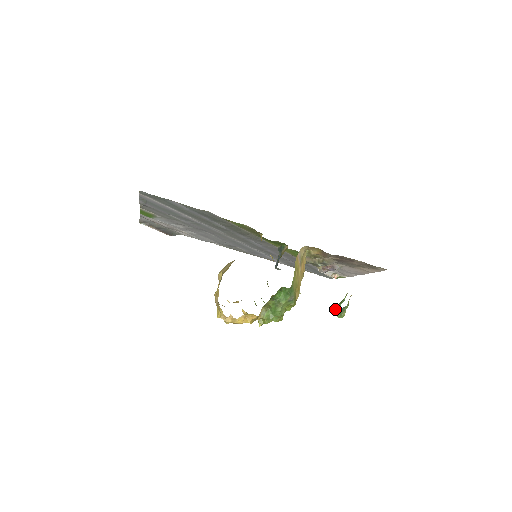
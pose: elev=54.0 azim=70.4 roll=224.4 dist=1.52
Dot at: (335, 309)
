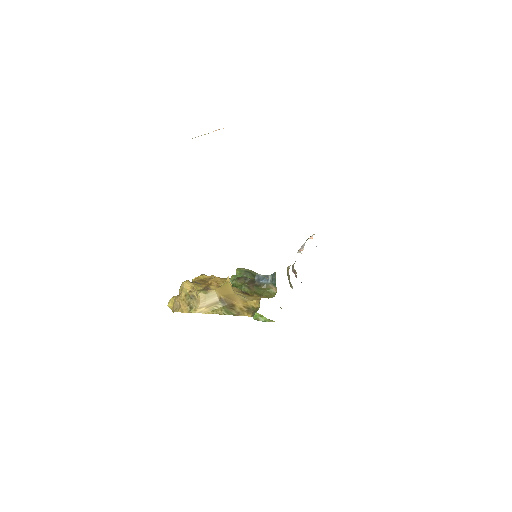
Dot at: (256, 314)
